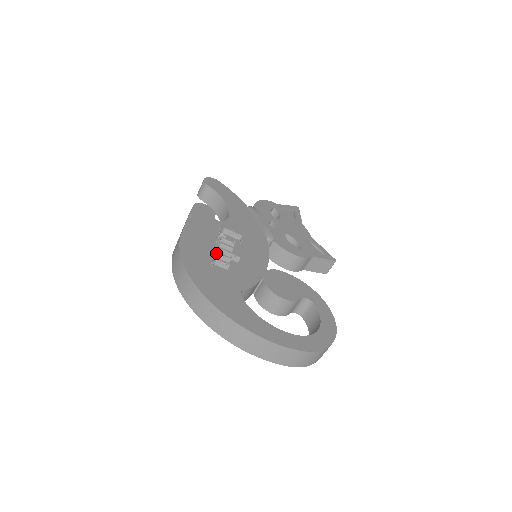
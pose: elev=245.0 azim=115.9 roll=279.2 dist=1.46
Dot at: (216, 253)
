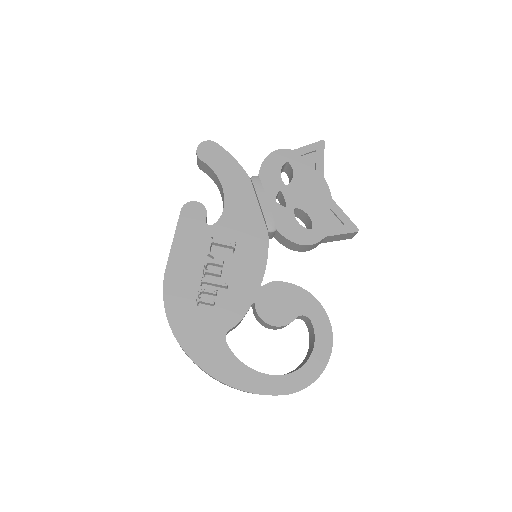
Dot at: (199, 292)
